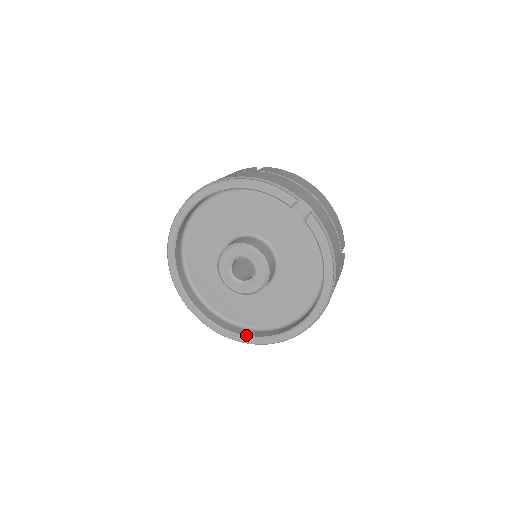
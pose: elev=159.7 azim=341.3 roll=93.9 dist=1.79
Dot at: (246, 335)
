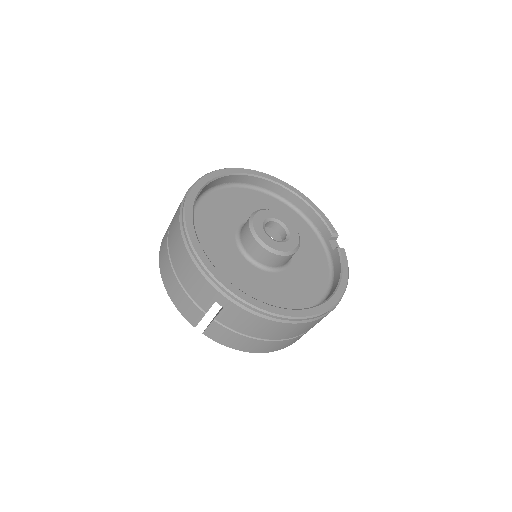
Dot at: occluded
